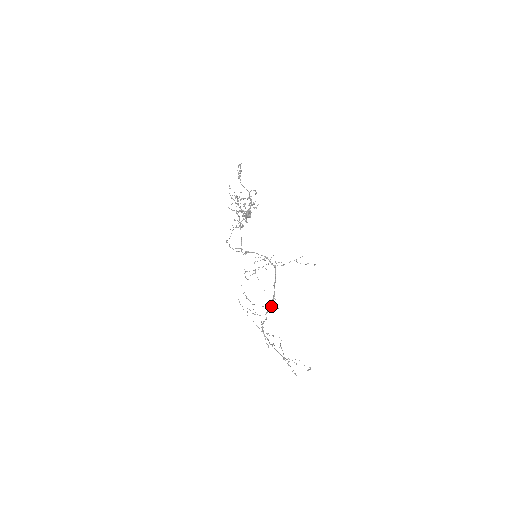
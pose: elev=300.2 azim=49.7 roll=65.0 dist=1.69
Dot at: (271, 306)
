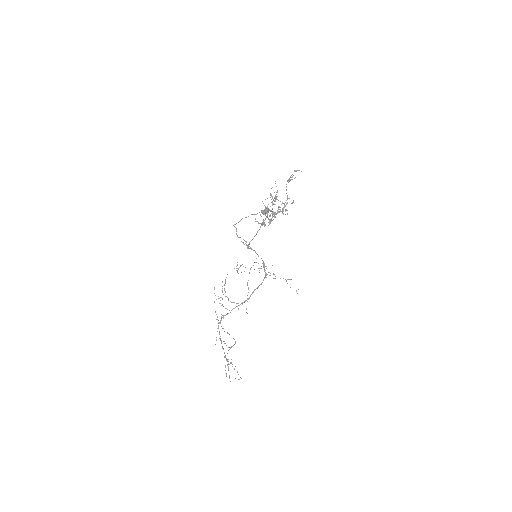
Dot at: occluded
